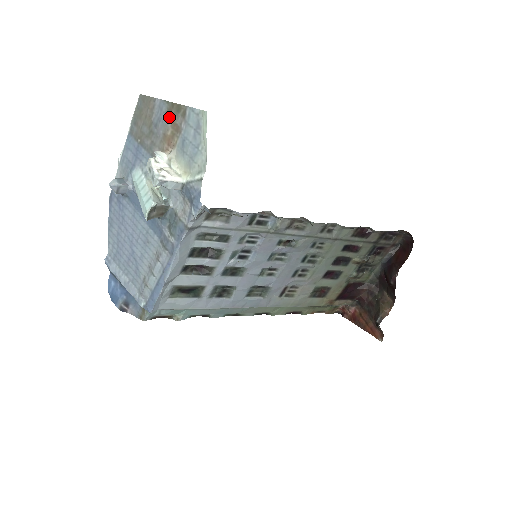
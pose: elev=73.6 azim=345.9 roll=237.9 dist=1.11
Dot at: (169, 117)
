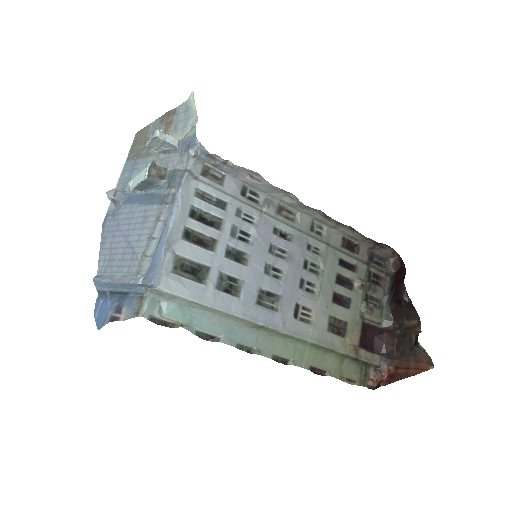
Dot at: (162, 123)
